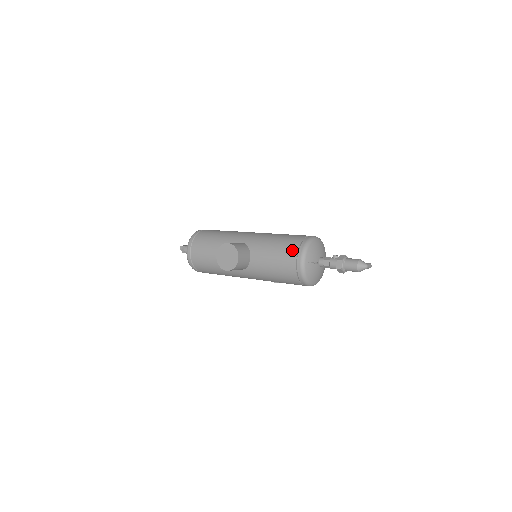
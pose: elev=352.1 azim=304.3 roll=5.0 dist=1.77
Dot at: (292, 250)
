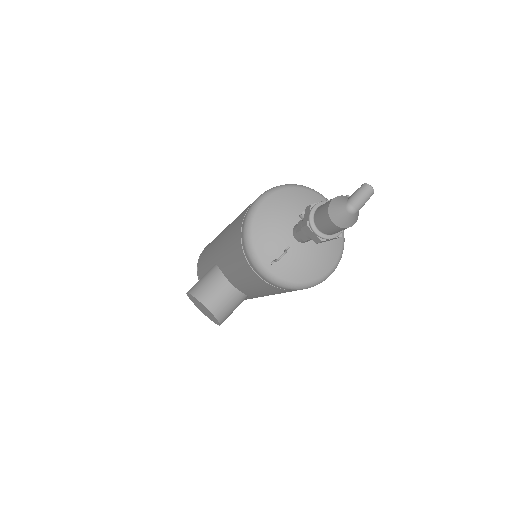
Dot at: (240, 257)
